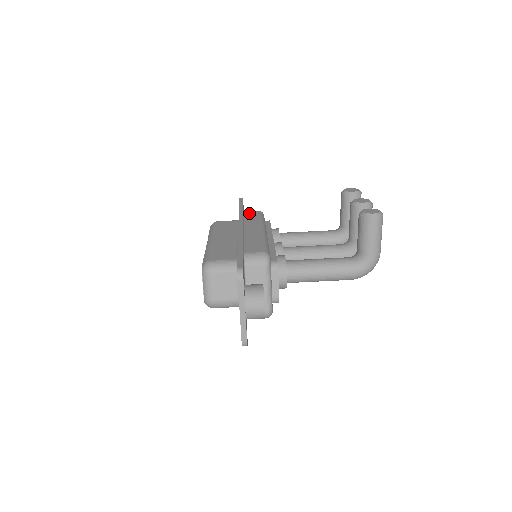
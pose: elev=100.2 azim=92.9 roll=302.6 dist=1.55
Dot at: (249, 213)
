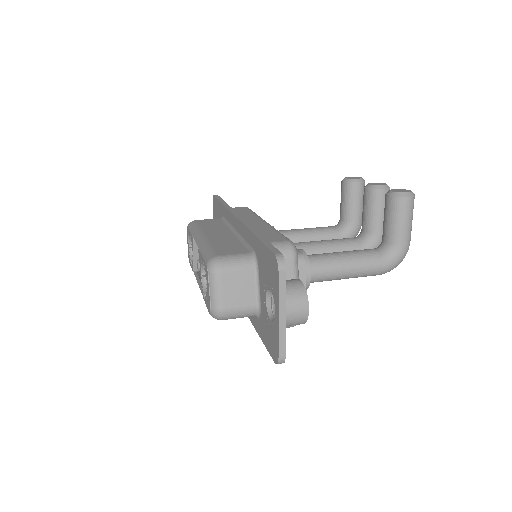
Dot at: (235, 209)
